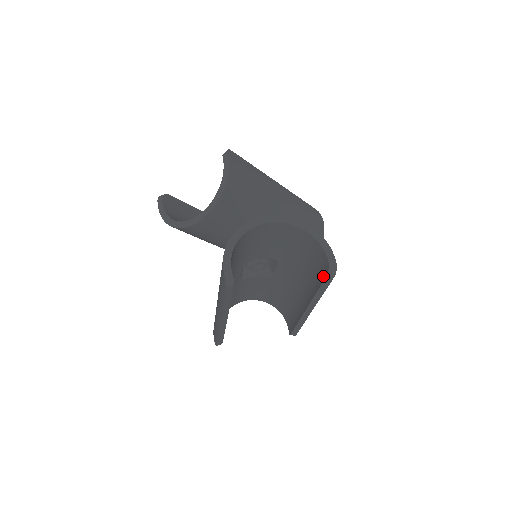
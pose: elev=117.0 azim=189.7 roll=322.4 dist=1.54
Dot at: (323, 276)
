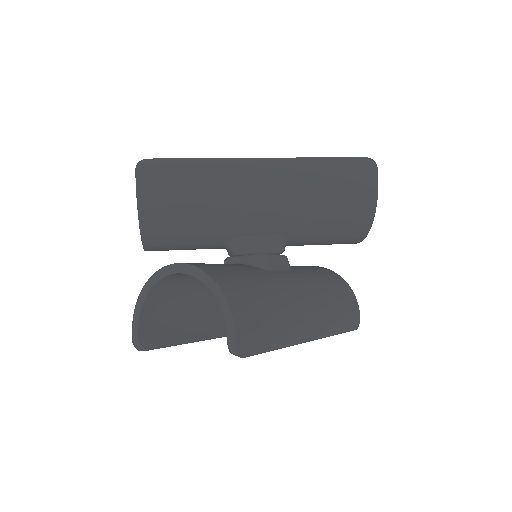
Dot at: occluded
